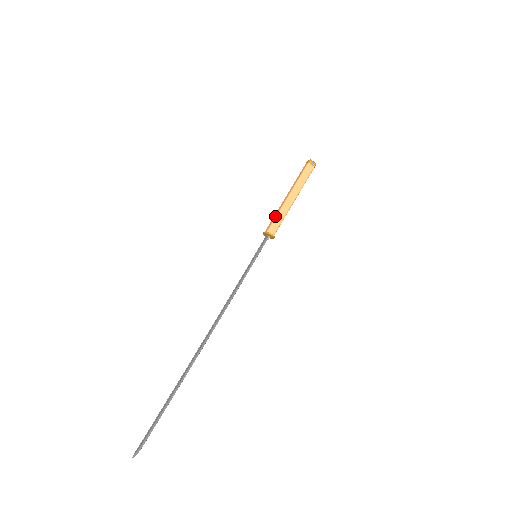
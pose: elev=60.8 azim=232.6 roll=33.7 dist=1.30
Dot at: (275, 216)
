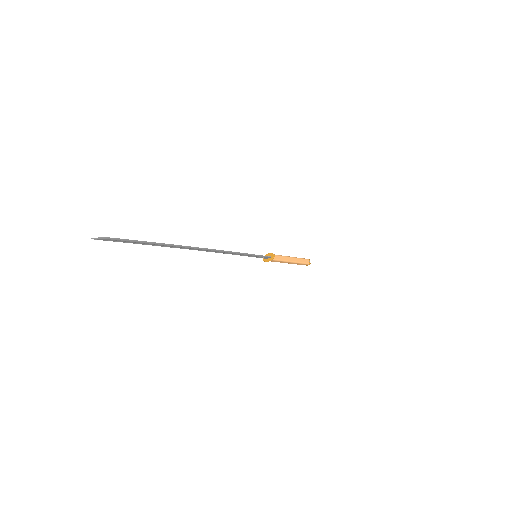
Dot at: (279, 255)
